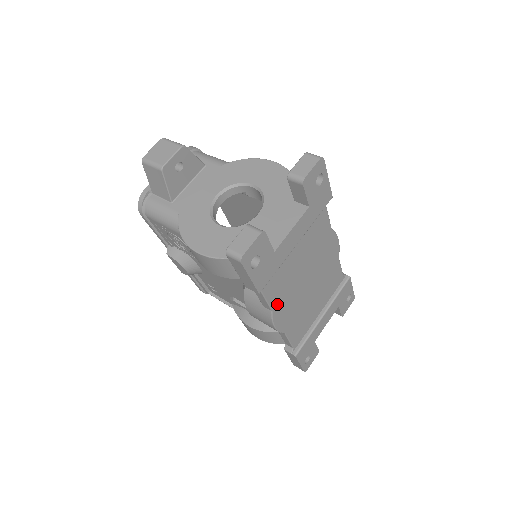
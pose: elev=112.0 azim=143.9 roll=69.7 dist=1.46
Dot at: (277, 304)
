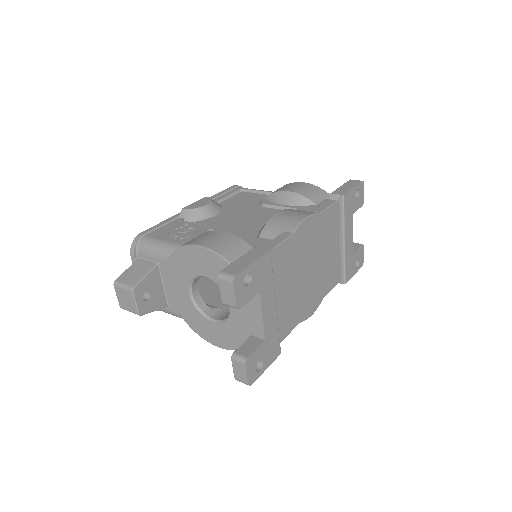
Dot at: (300, 316)
